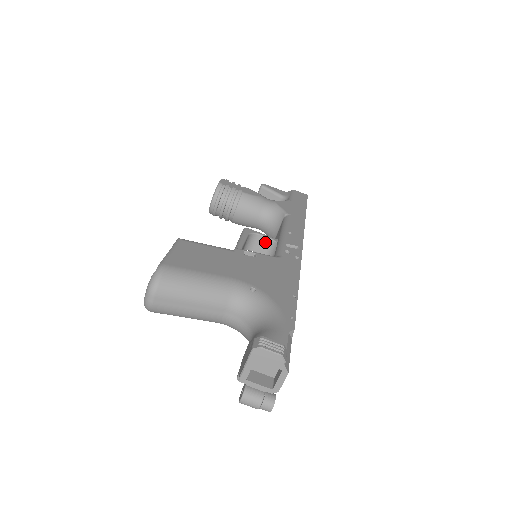
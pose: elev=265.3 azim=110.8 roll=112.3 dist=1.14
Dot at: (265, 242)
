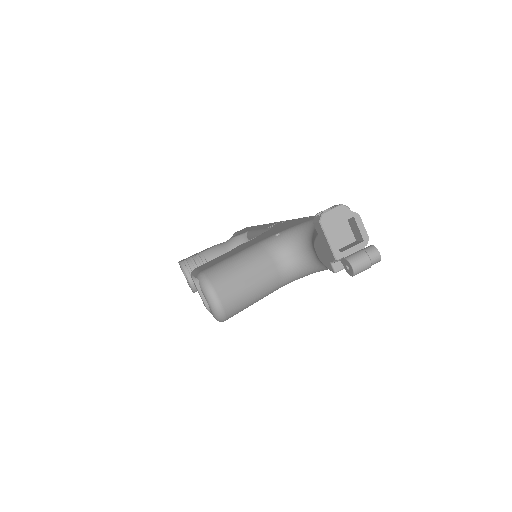
Dot at: occluded
